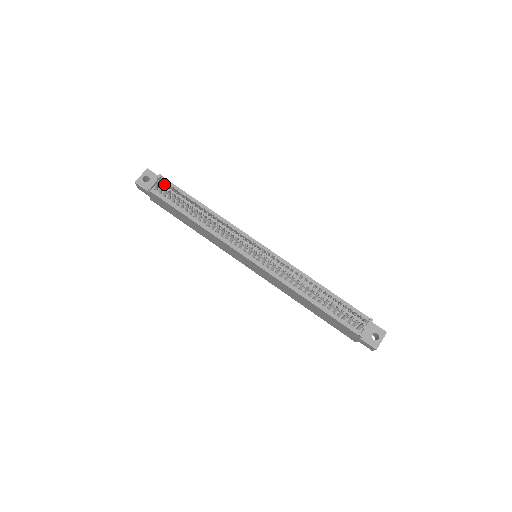
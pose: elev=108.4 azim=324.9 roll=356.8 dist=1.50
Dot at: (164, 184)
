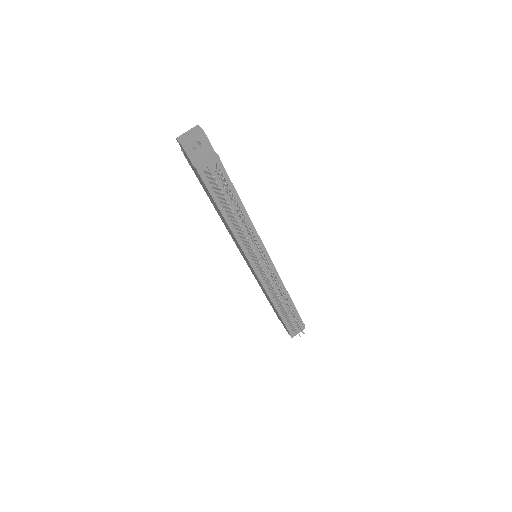
Dot at: (220, 177)
